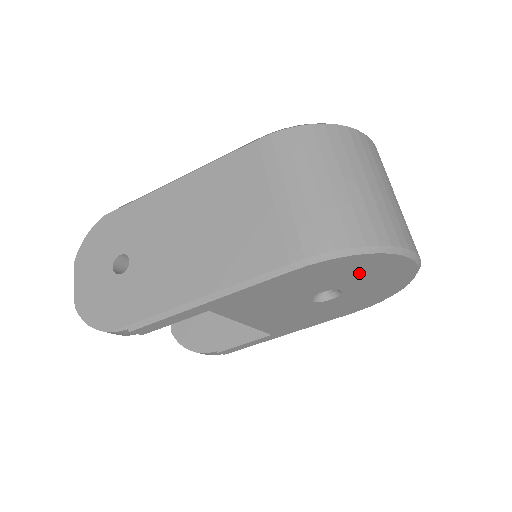
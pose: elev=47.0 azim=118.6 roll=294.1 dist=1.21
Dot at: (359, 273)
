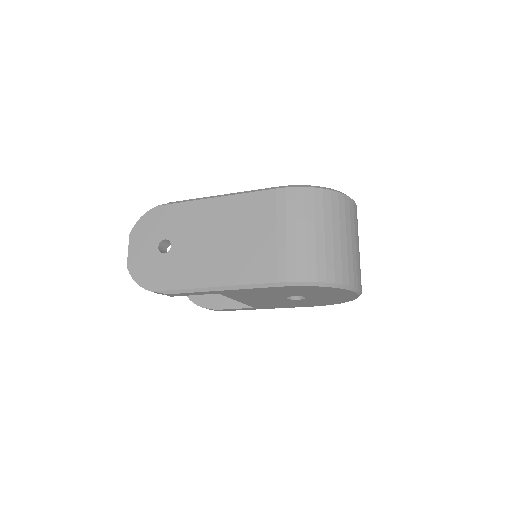
Dot at: (320, 292)
